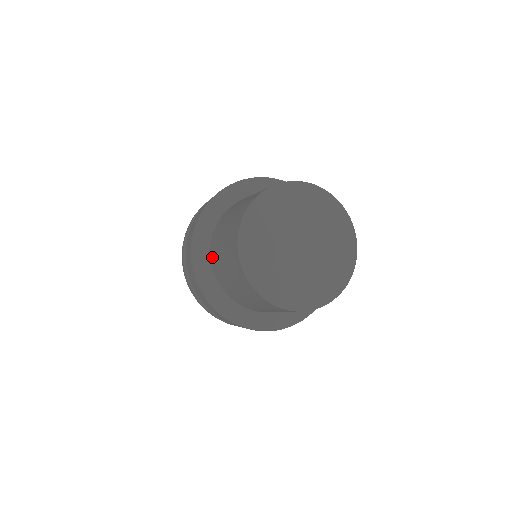
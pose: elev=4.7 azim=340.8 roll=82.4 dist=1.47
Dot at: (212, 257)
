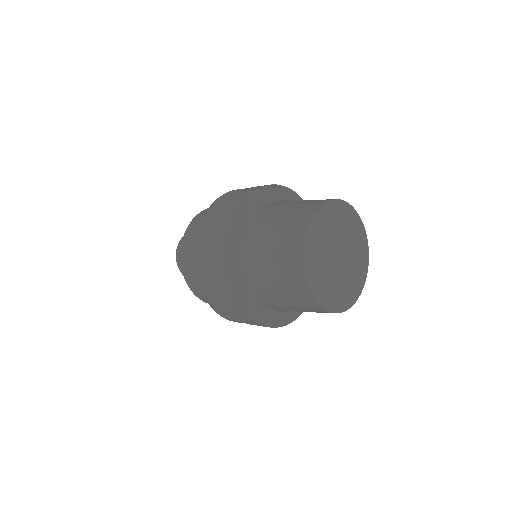
Dot at: (258, 299)
